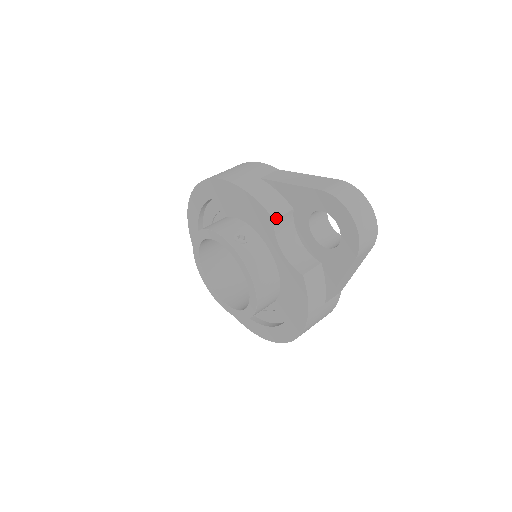
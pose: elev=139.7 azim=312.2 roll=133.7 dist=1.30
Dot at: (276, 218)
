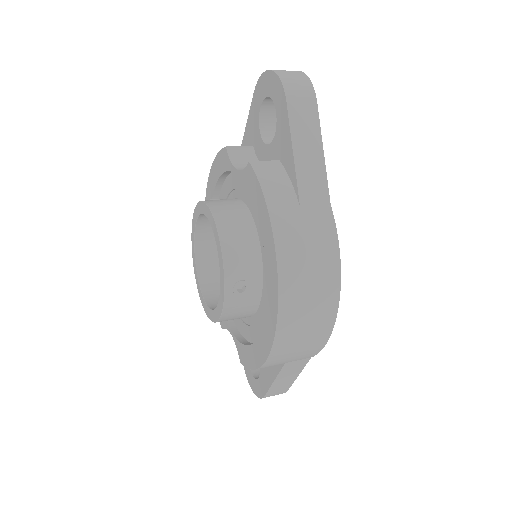
Dot at: (229, 146)
